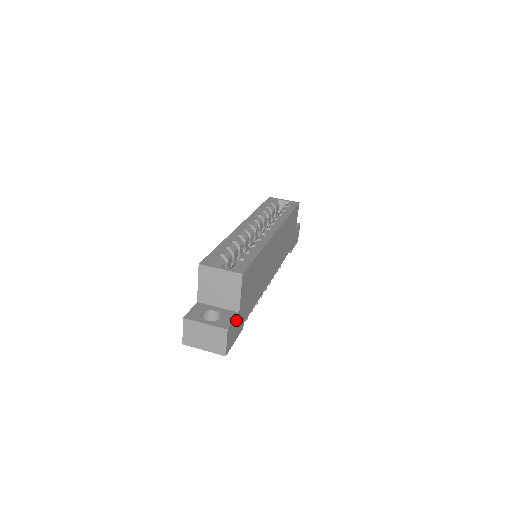
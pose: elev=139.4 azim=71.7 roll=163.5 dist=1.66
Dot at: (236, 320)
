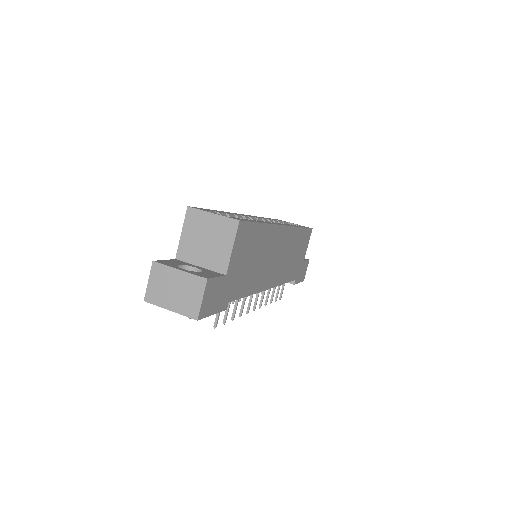
Dot at: (220, 282)
